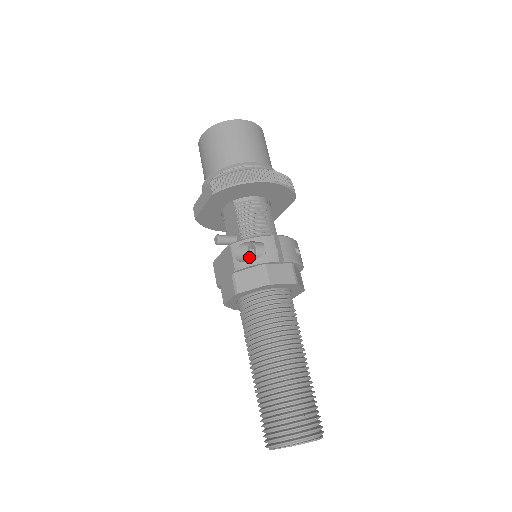
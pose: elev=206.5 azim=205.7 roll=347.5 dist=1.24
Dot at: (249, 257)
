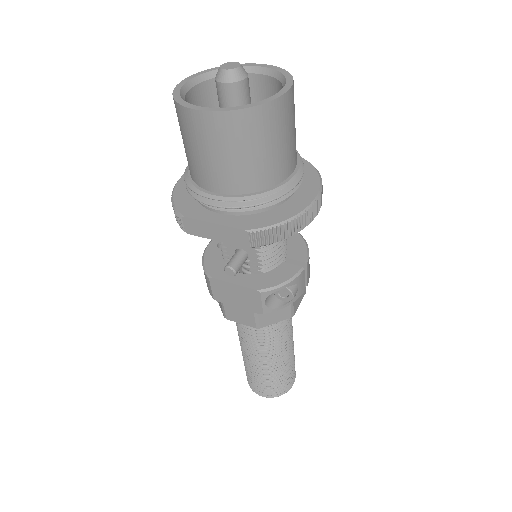
Dot at: (276, 295)
